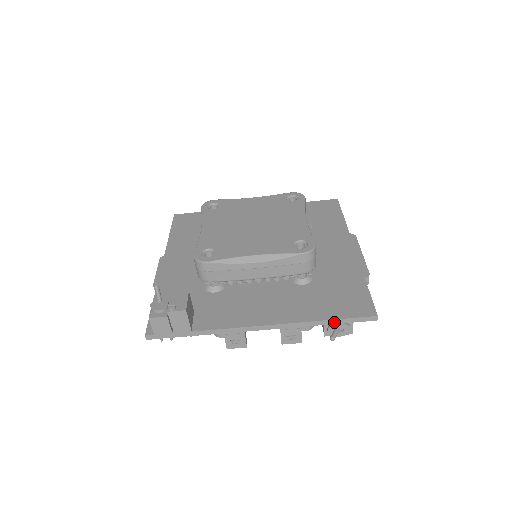
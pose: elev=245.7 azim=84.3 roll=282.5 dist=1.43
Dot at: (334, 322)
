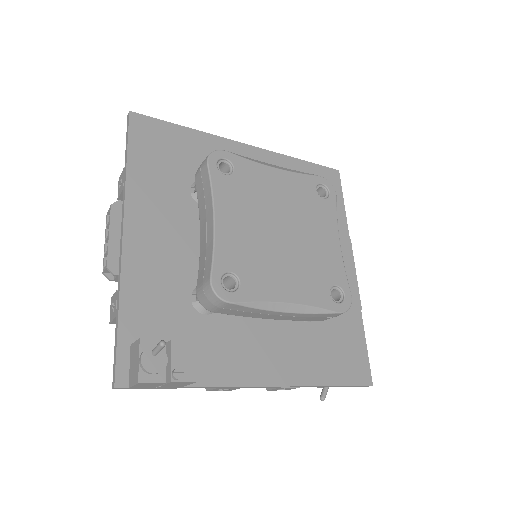
Dot at: (334, 386)
